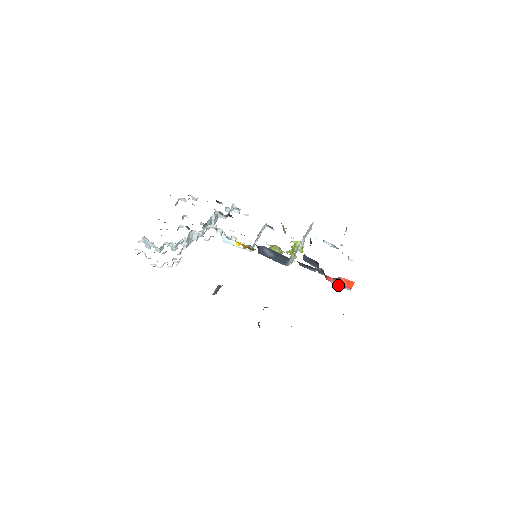
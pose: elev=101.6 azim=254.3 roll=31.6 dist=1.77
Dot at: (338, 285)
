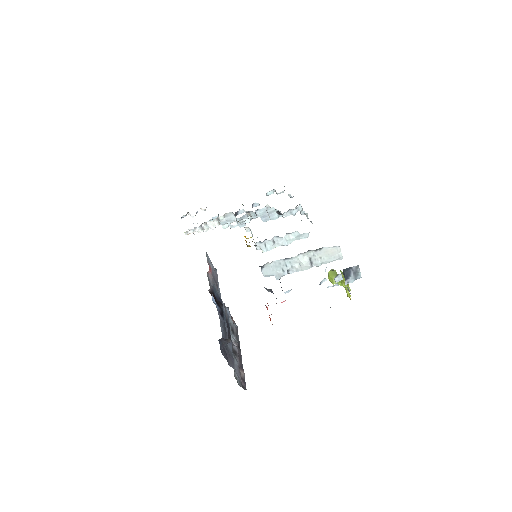
Dot at: occluded
